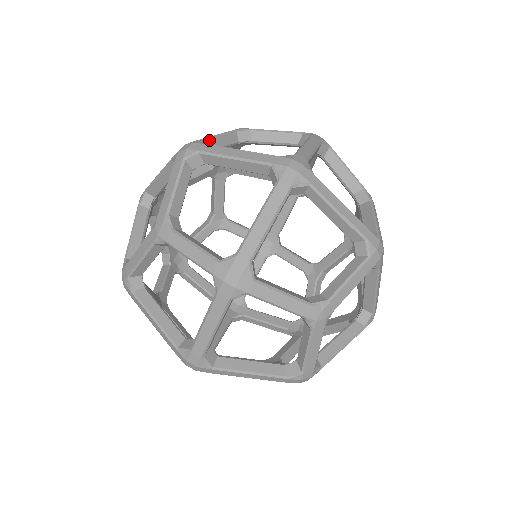
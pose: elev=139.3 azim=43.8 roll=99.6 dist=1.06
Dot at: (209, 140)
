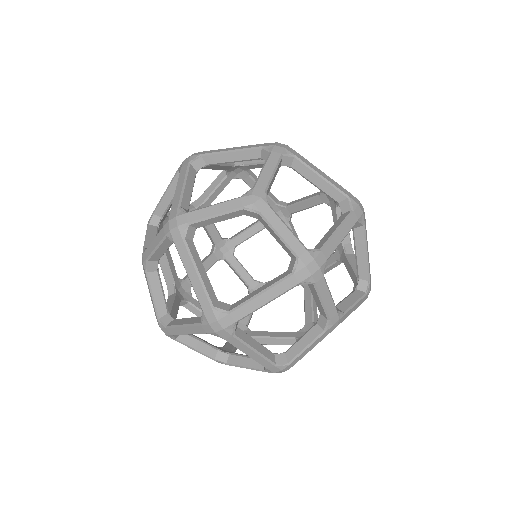
Dot at: occluded
